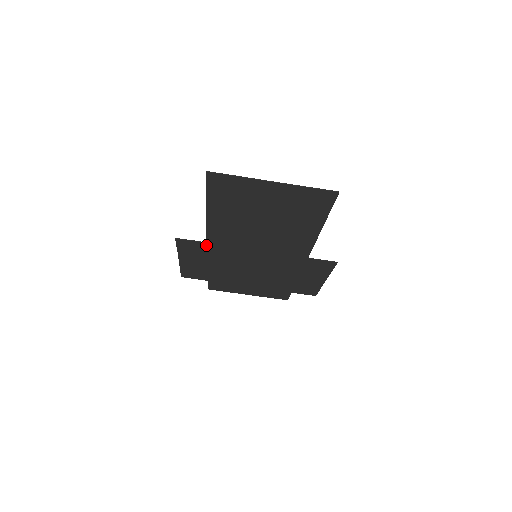
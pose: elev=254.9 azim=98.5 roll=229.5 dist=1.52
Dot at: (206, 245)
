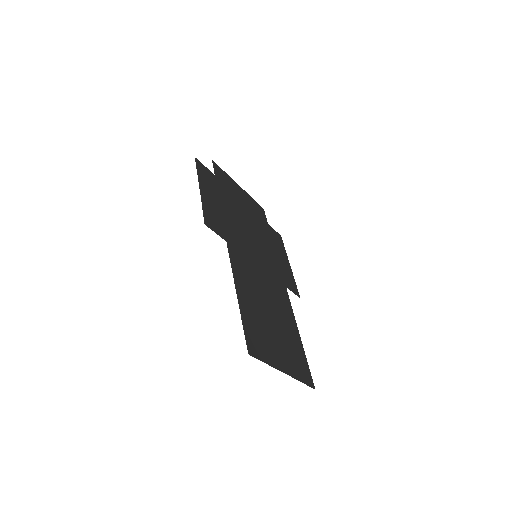
Dot at: (226, 237)
